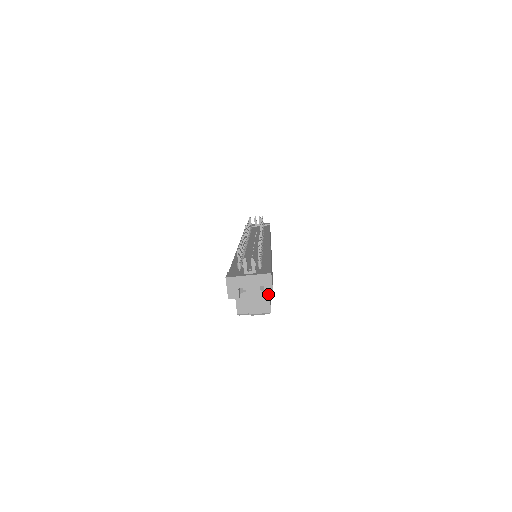
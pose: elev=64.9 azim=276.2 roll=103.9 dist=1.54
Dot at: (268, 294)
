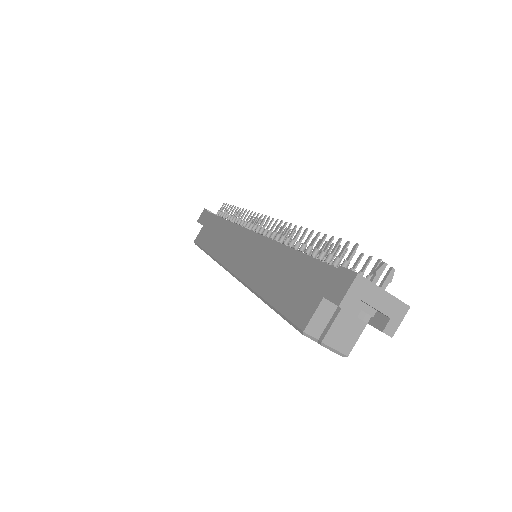
Dot at: (387, 332)
